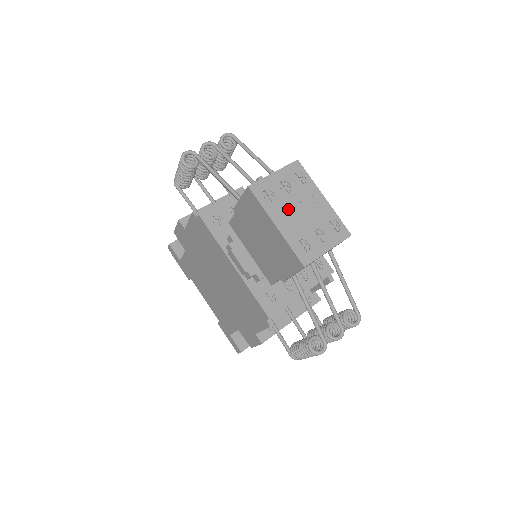
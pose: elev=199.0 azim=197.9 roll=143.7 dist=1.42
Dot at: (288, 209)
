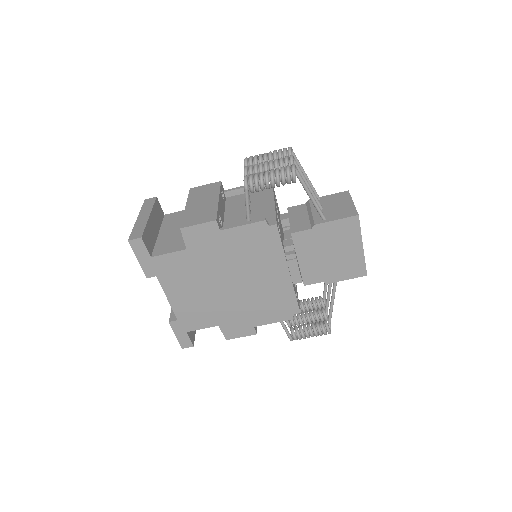
Dot at: occluded
